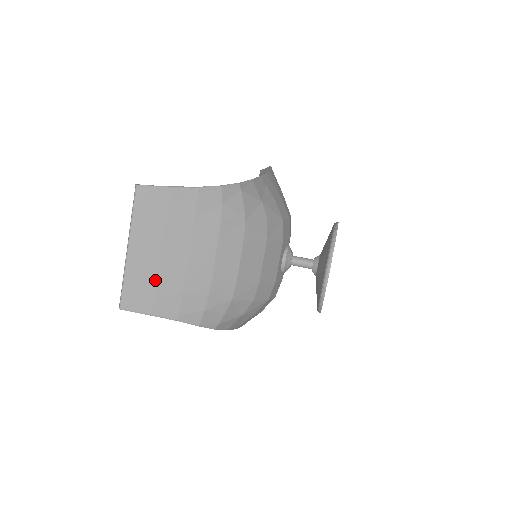
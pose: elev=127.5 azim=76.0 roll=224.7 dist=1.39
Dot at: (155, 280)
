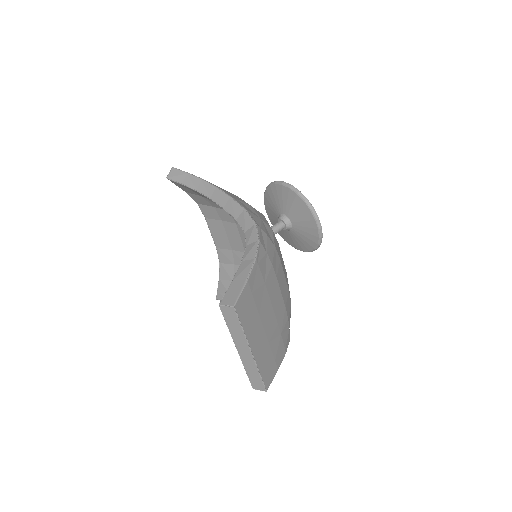
Dot at: (270, 349)
